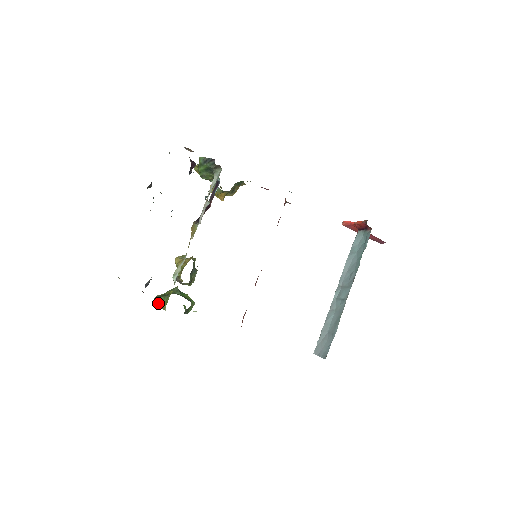
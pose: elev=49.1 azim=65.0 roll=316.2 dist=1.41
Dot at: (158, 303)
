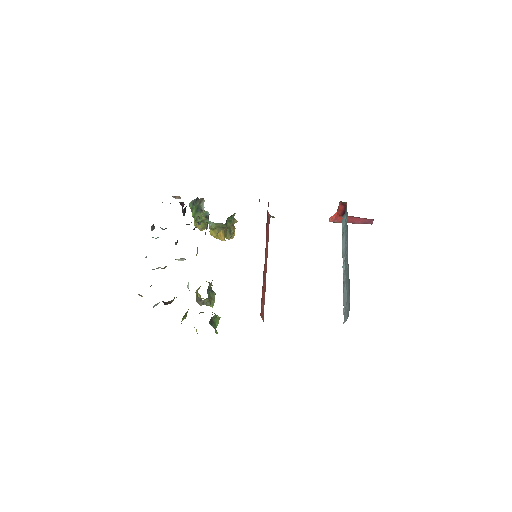
Dot at: (183, 318)
